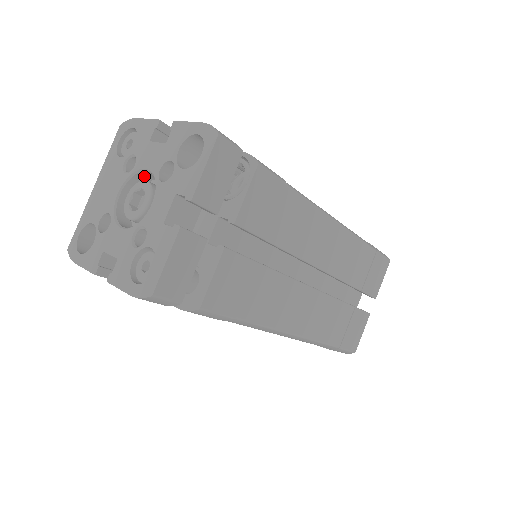
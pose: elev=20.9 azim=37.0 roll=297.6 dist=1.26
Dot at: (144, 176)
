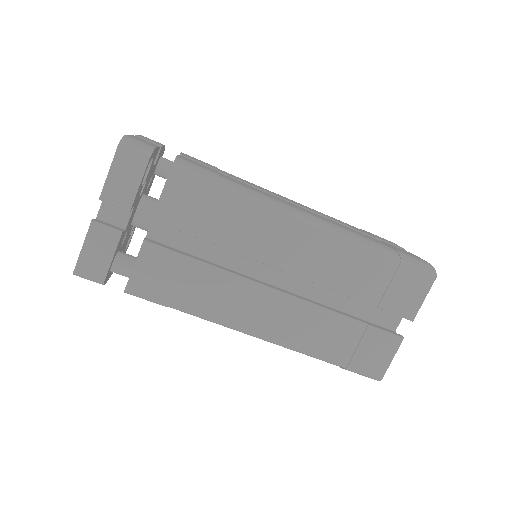
Dot at: occluded
